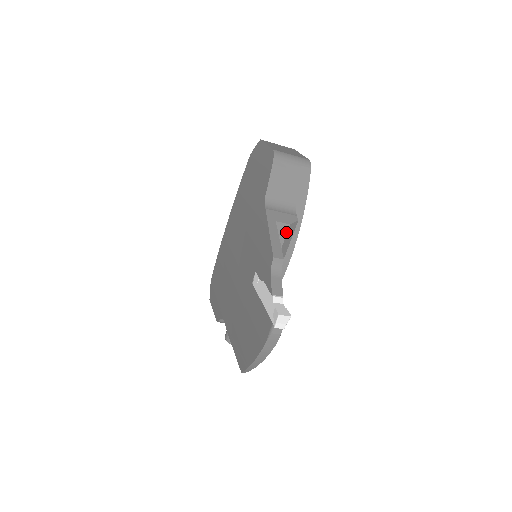
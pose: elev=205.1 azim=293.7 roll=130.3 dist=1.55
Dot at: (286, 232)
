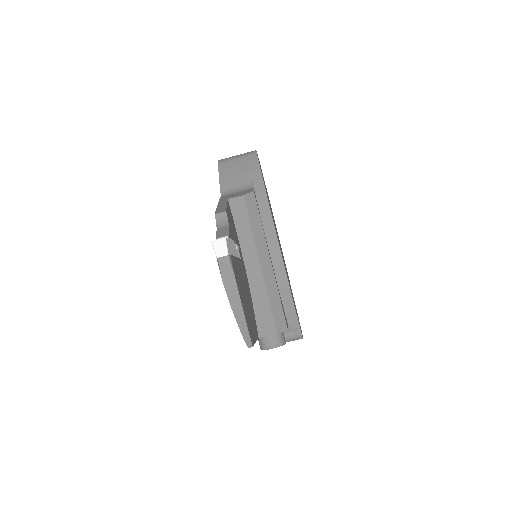
Dot at: (244, 204)
